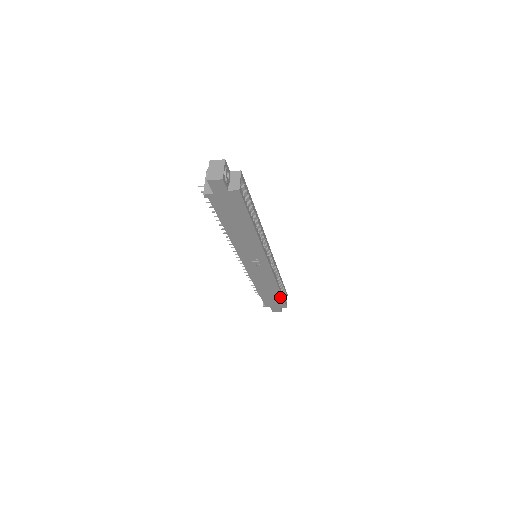
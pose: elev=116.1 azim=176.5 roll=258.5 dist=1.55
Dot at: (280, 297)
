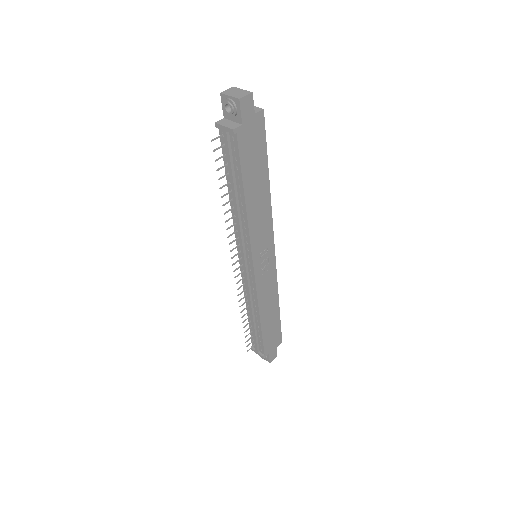
Dot at: (278, 322)
